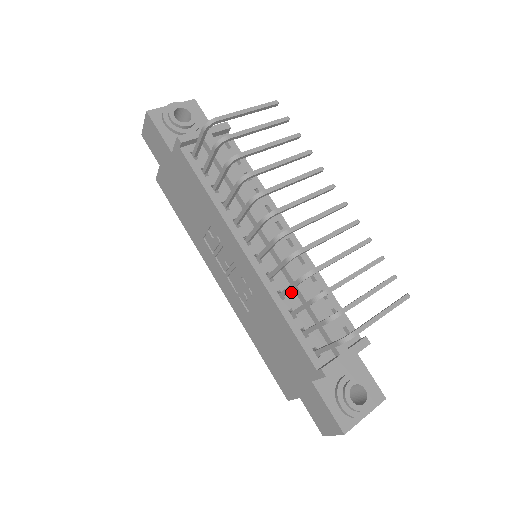
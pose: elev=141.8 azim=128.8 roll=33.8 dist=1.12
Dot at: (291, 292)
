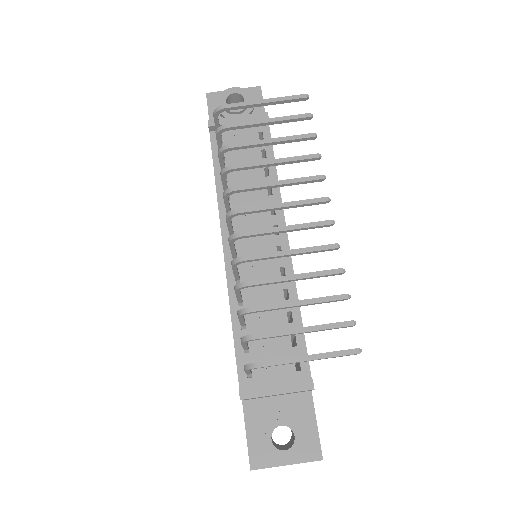
Dot at: (253, 301)
